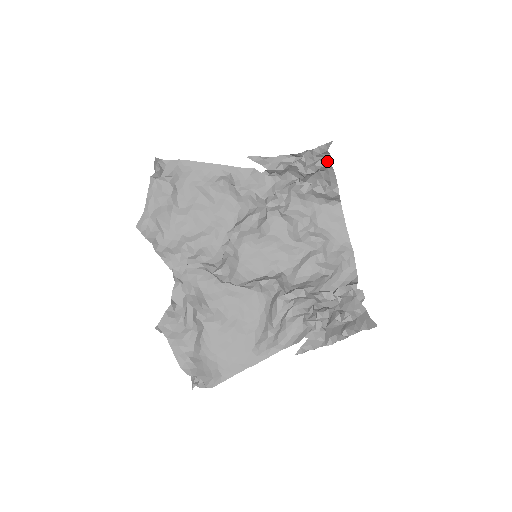
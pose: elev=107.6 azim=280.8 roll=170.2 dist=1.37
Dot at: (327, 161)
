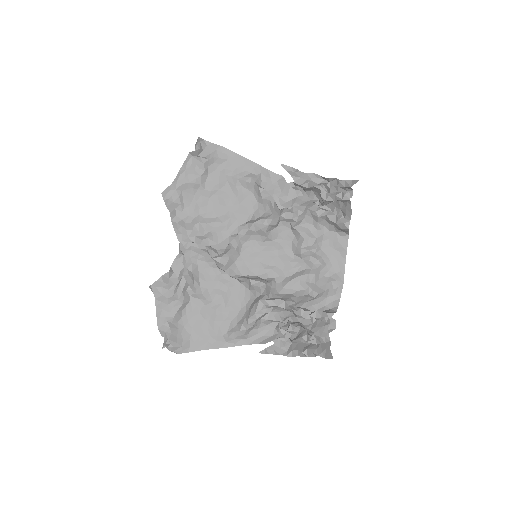
Dot at: (348, 196)
